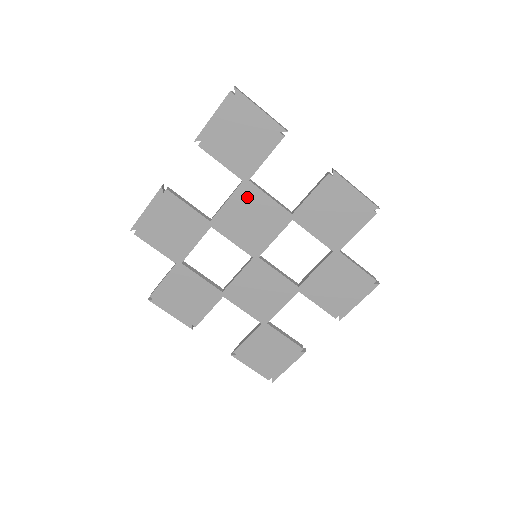
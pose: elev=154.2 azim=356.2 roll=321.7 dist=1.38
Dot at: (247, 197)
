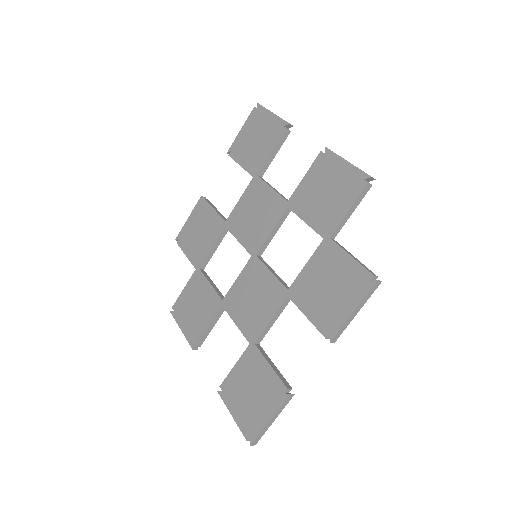
Dot at: (254, 192)
